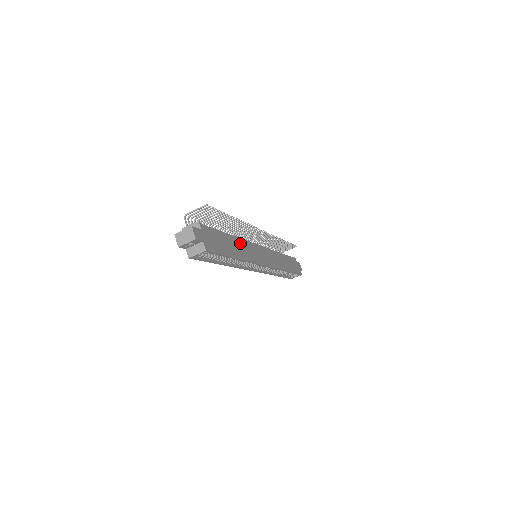
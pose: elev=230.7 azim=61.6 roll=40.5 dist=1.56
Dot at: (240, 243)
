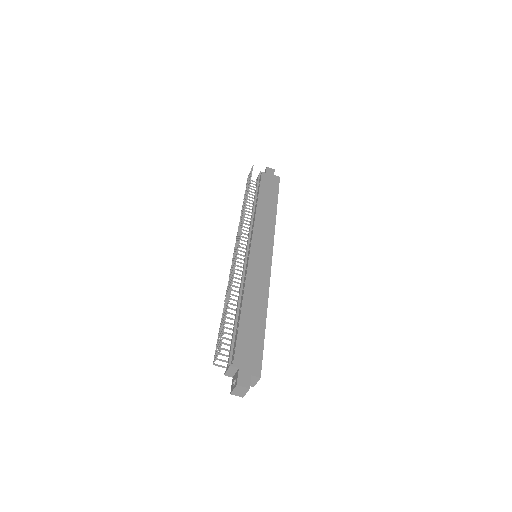
Dot at: (250, 294)
